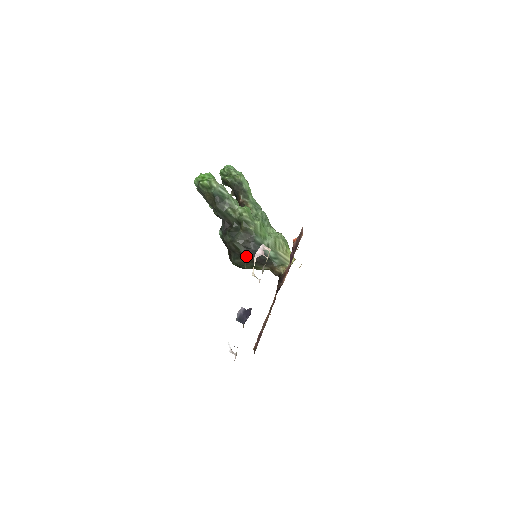
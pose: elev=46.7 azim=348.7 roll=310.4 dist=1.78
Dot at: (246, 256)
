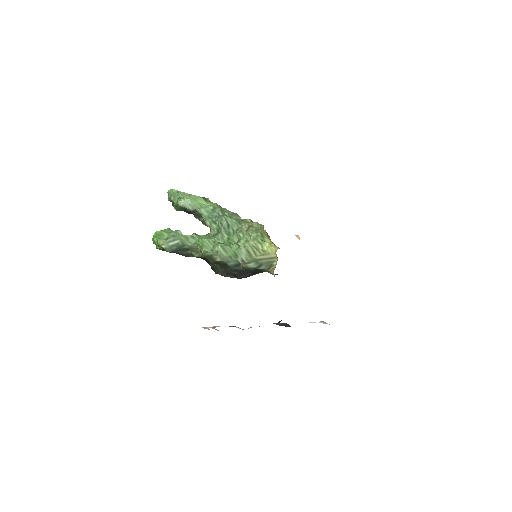
Dot at: (240, 278)
